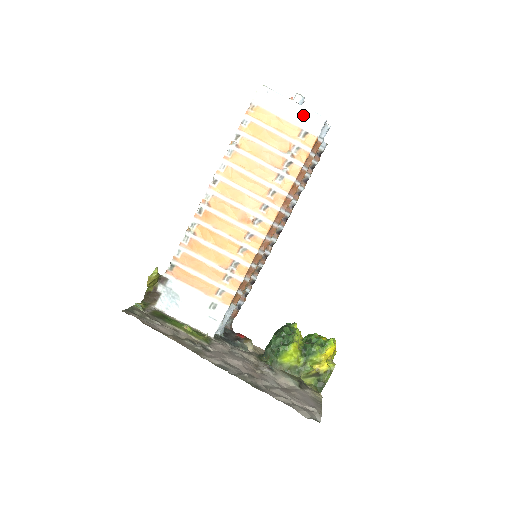
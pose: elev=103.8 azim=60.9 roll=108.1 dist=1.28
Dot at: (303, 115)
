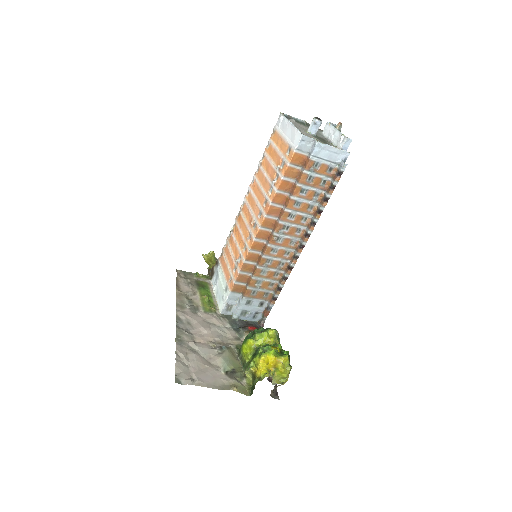
Dot at: (292, 134)
